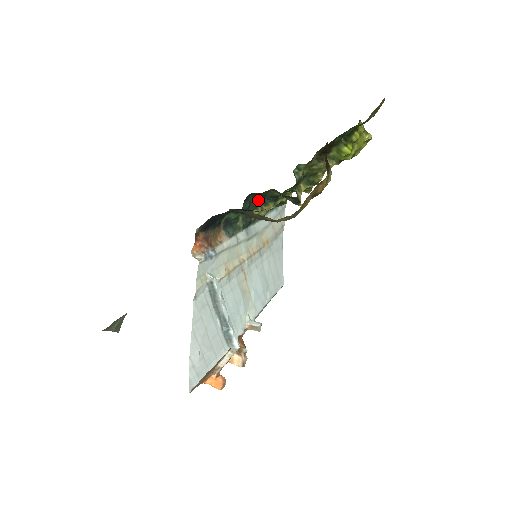
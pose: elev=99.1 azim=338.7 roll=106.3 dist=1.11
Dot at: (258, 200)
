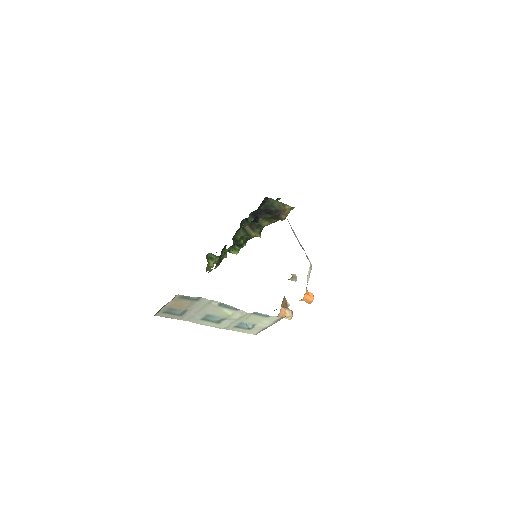
Dot at: occluded
